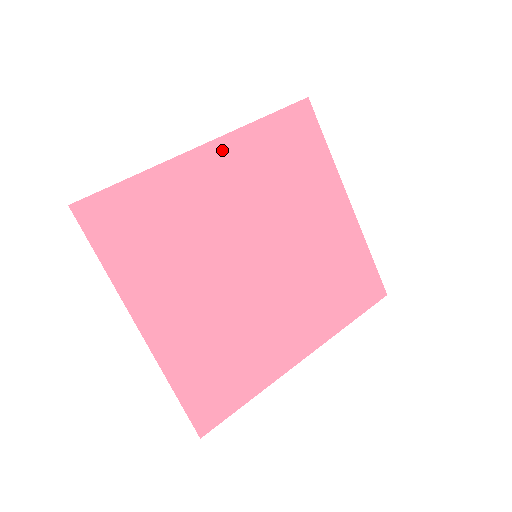
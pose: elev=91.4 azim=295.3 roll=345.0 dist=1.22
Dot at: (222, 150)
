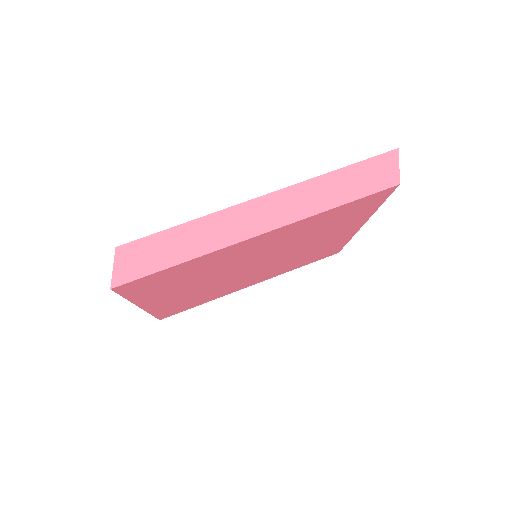
Dot at: (277, 232)
